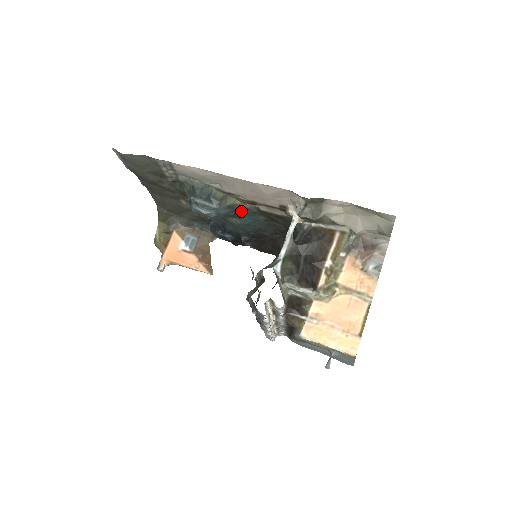
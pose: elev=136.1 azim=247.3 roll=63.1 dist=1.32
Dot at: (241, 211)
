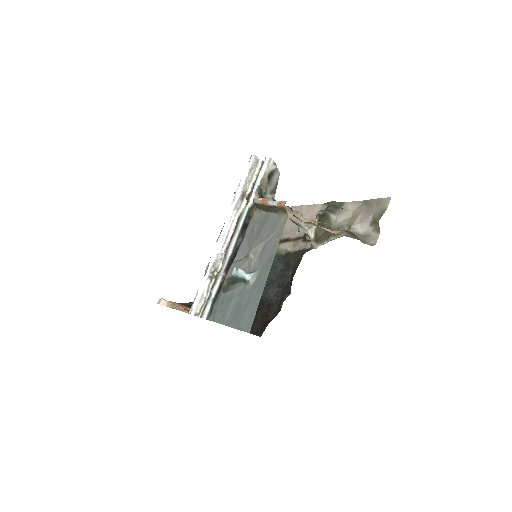
Dot at: occluded
